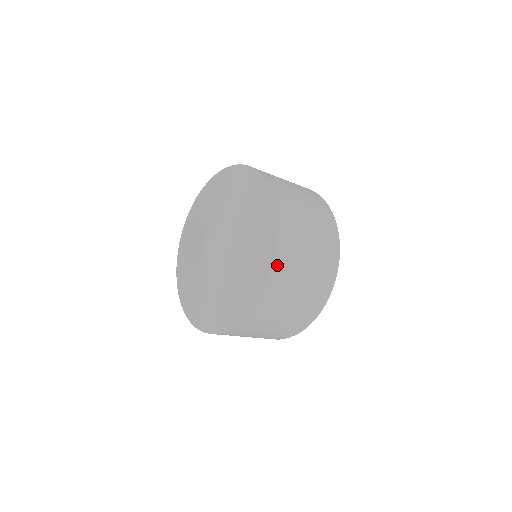
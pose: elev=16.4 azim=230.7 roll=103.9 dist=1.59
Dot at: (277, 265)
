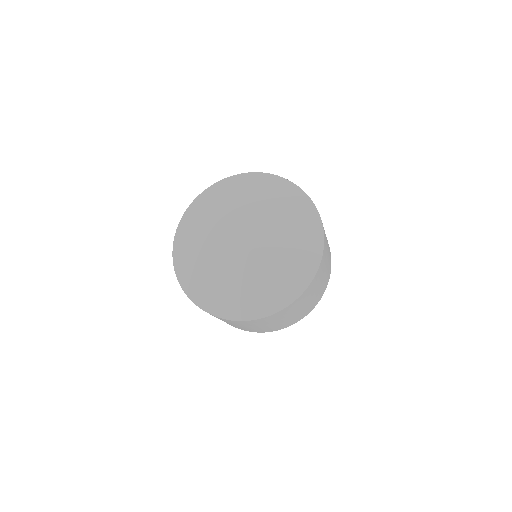
Dot at: (302, 296)
